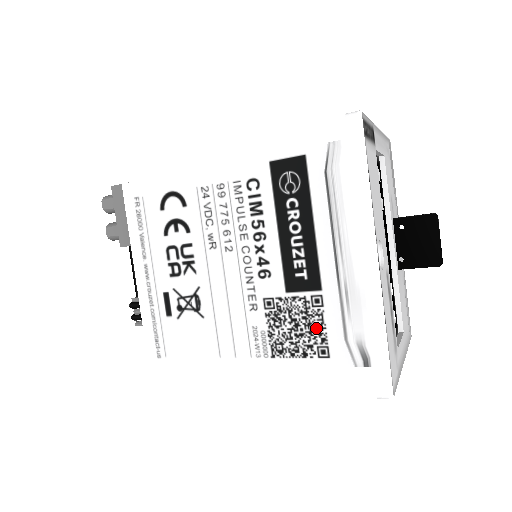
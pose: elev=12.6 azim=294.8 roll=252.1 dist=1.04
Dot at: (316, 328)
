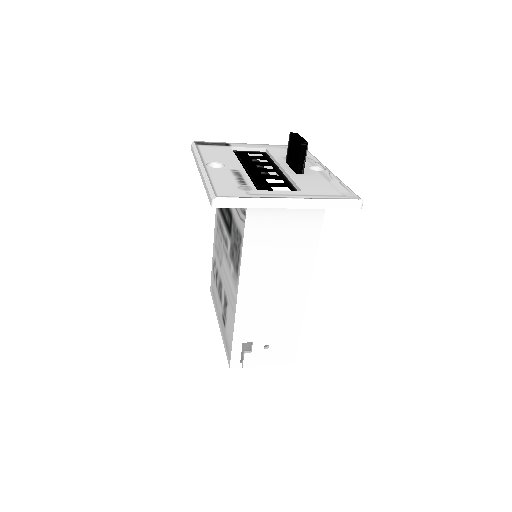
Dot at: (237, 233)
